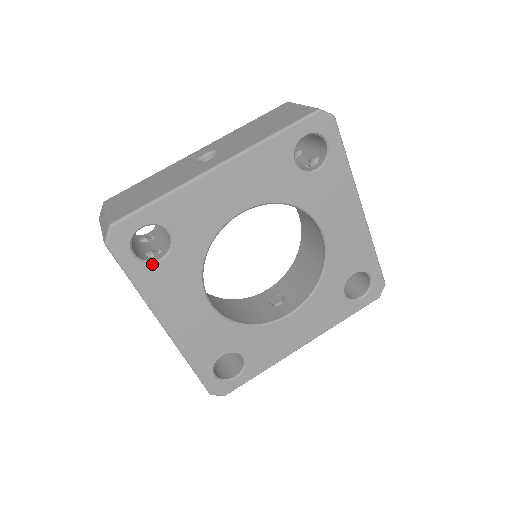
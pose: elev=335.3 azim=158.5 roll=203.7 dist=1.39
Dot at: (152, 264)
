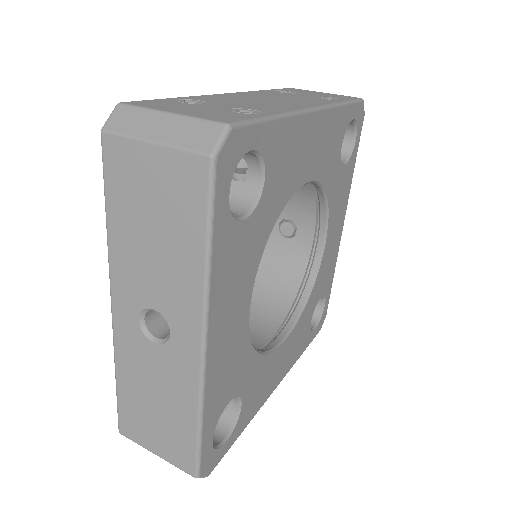
Dot at: (239, 417)
